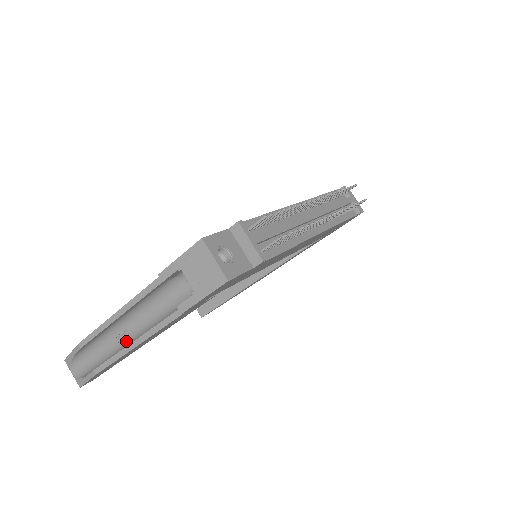
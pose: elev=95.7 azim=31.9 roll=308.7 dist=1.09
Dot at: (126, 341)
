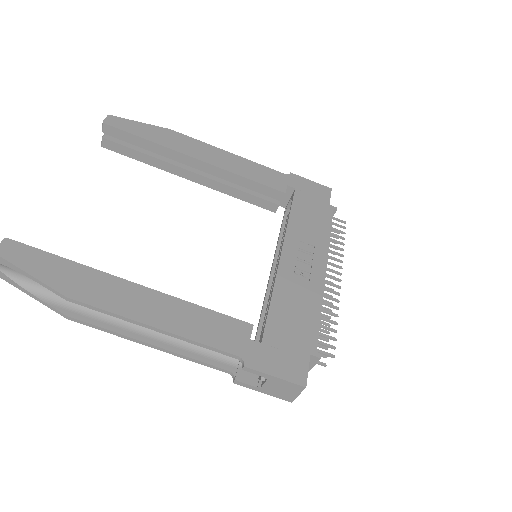
Dot at: occluded
